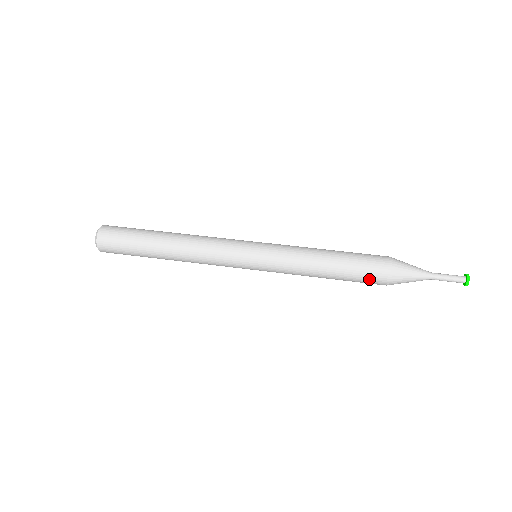
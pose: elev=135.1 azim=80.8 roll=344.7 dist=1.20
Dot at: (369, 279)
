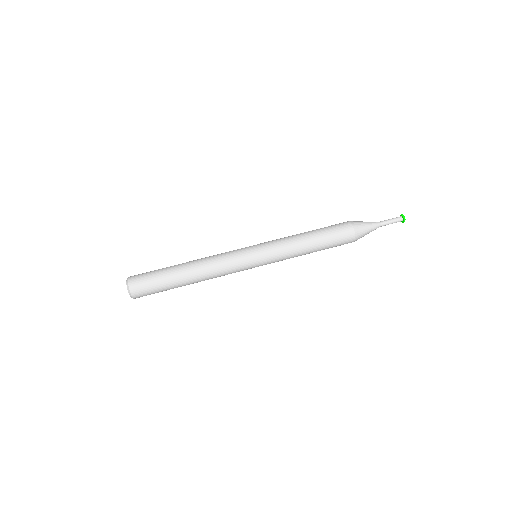
Dot at: (342, 240)
